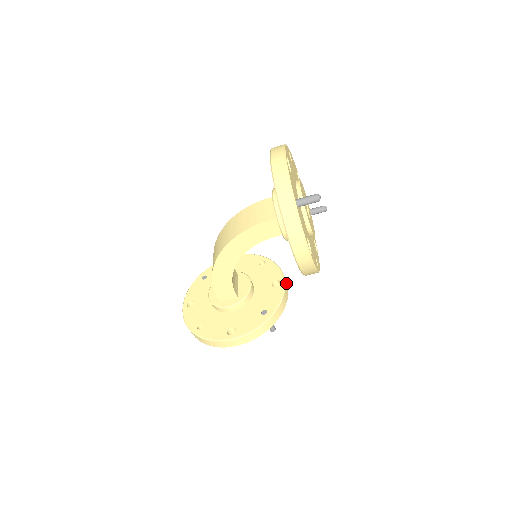
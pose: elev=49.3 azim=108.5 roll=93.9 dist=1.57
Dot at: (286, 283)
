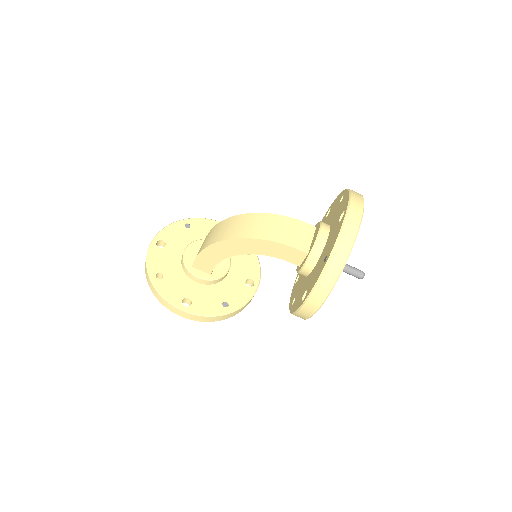
Dot at: occluded
